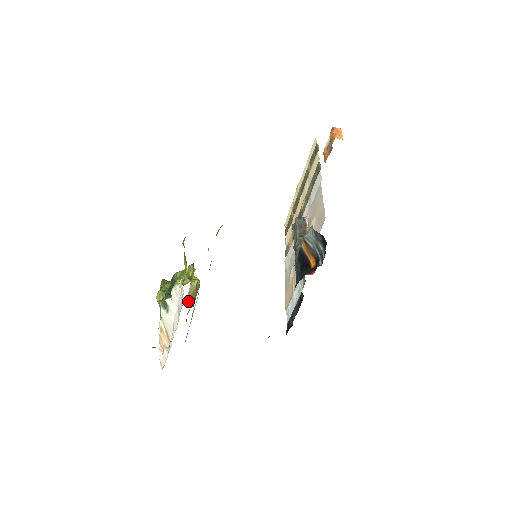
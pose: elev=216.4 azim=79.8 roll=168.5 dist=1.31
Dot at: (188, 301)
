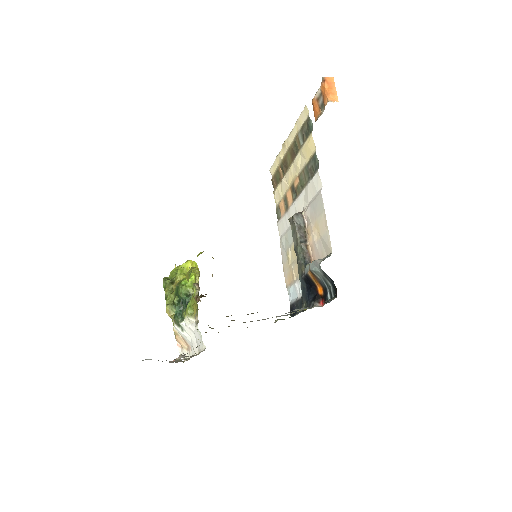
Dot at: occluded
